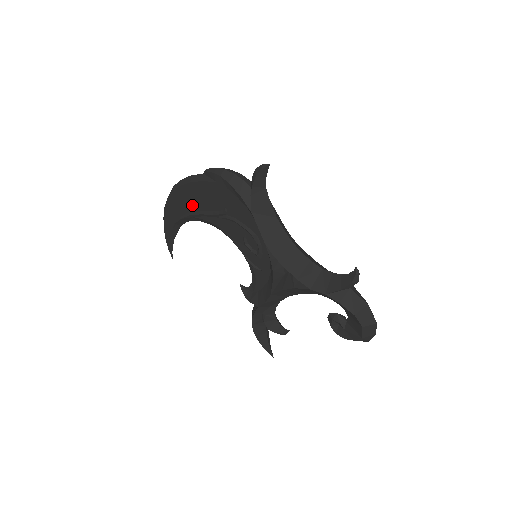
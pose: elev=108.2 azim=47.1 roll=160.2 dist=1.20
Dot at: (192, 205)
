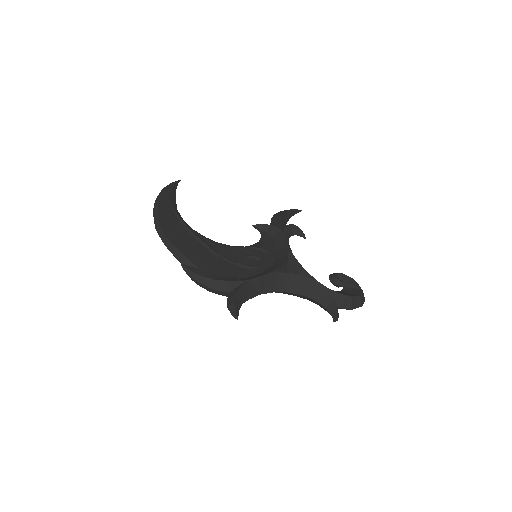
Dot at: occluded
